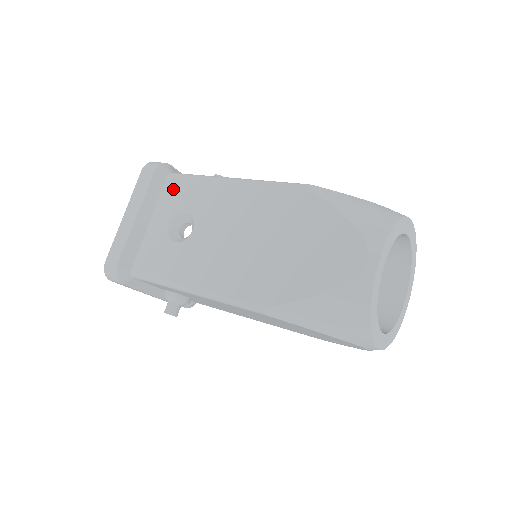
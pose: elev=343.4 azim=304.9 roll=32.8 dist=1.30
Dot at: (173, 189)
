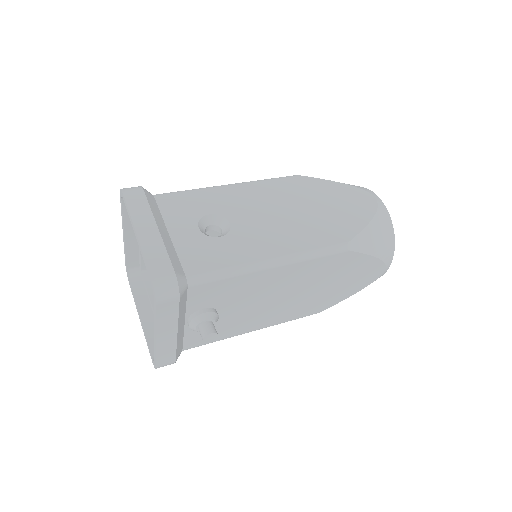
Dot at: (173, 203)
